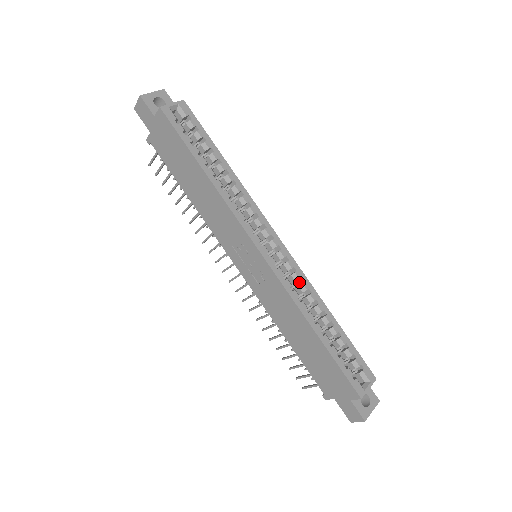
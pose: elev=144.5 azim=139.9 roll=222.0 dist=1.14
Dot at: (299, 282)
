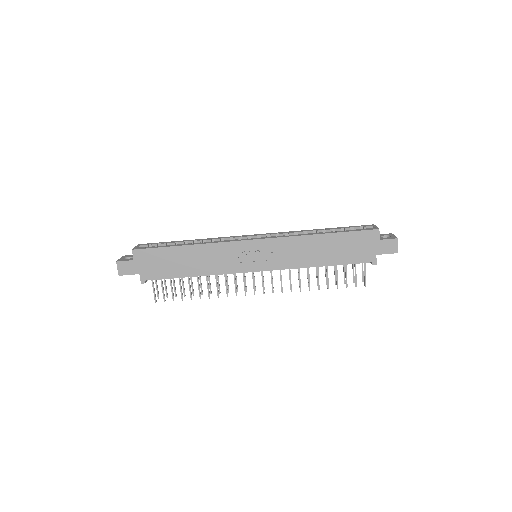
Dot at: occluded
